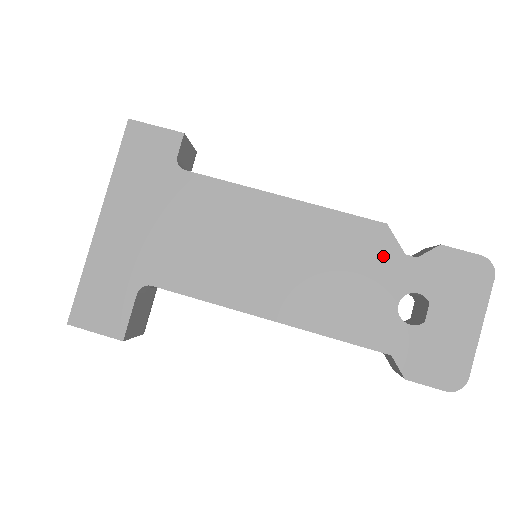
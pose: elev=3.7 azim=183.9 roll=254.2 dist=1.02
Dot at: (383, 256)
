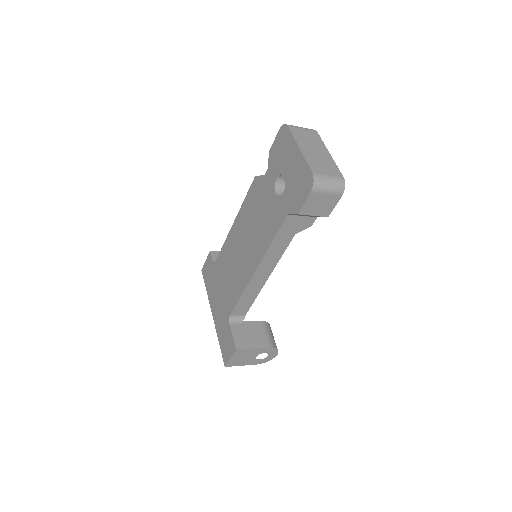
Dot at: (261, 188)
